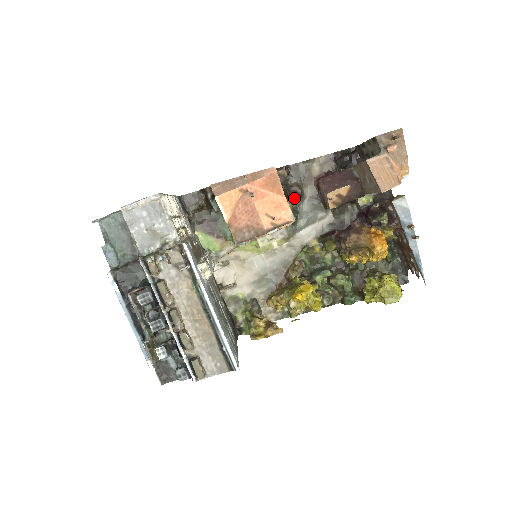
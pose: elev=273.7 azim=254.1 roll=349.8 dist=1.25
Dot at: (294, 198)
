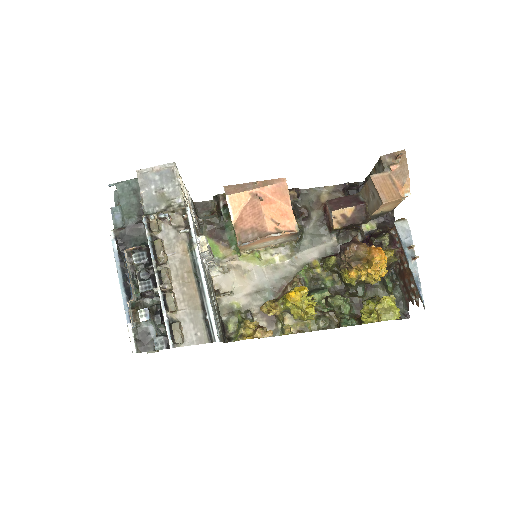
Dot at: (301, 219)
